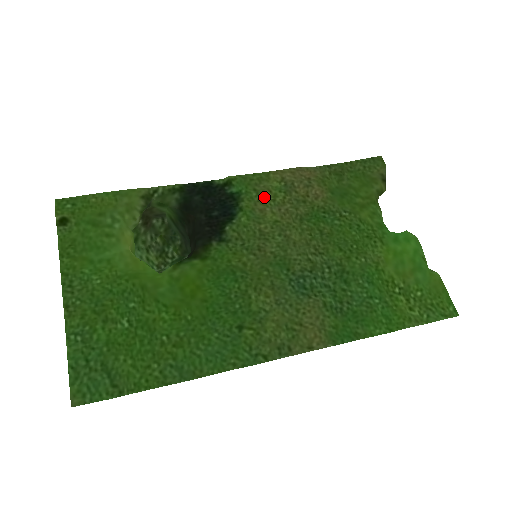
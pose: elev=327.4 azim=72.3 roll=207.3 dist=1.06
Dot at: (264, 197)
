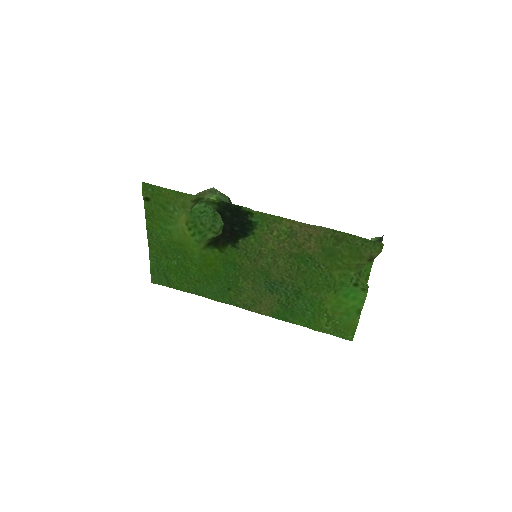
Dot at: (272, 233)
